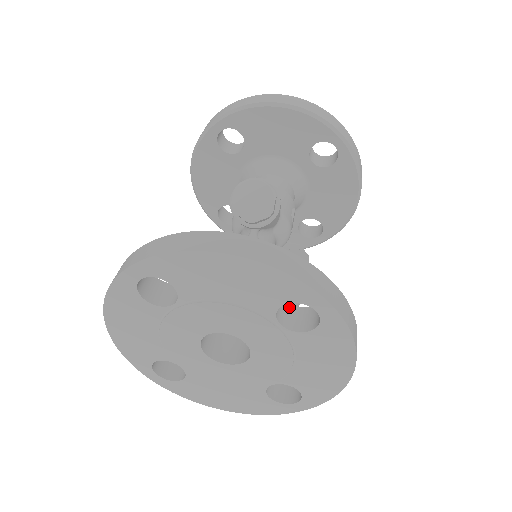
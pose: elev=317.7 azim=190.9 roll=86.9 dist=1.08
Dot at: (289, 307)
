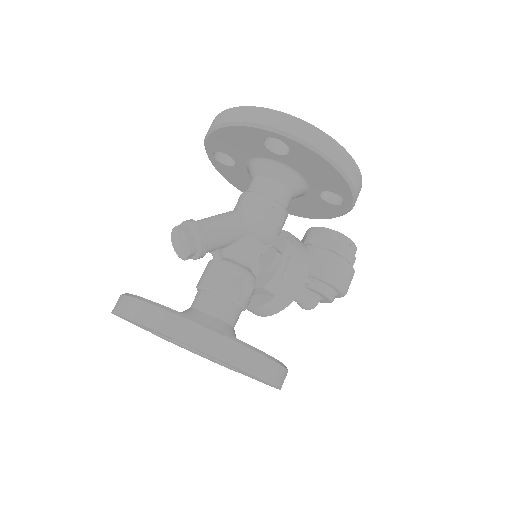
Dot at: occluded
